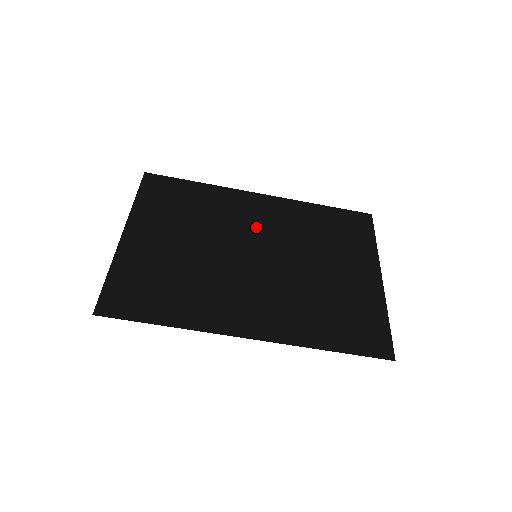
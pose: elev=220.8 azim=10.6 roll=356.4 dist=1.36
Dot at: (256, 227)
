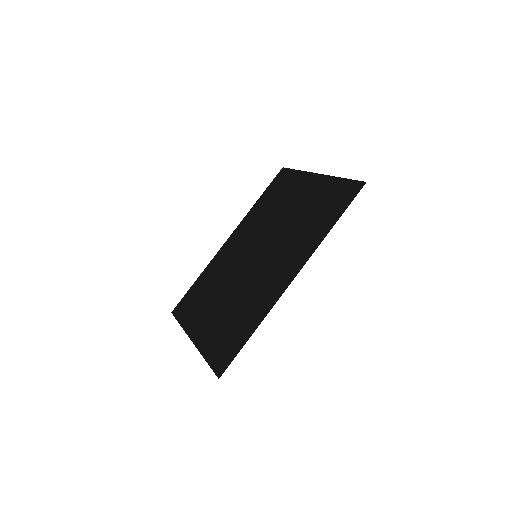
Dot at: (242, 250)
